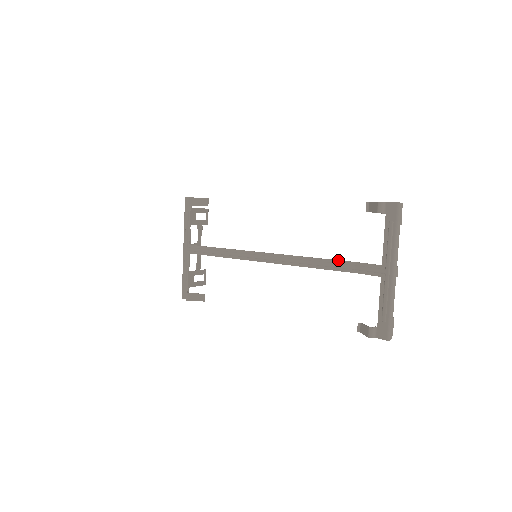
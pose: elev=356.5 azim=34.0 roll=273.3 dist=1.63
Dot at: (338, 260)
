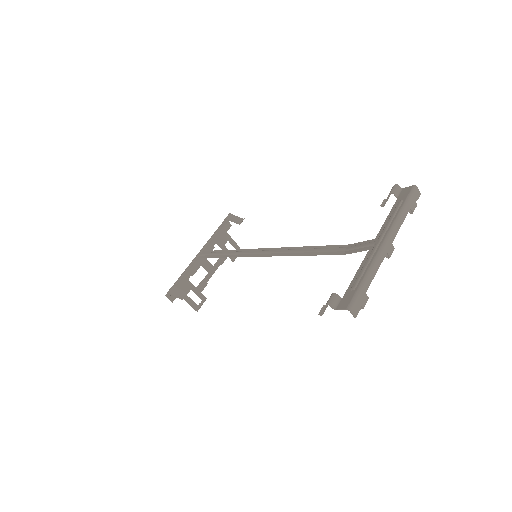
Dot at: (332, 245)
